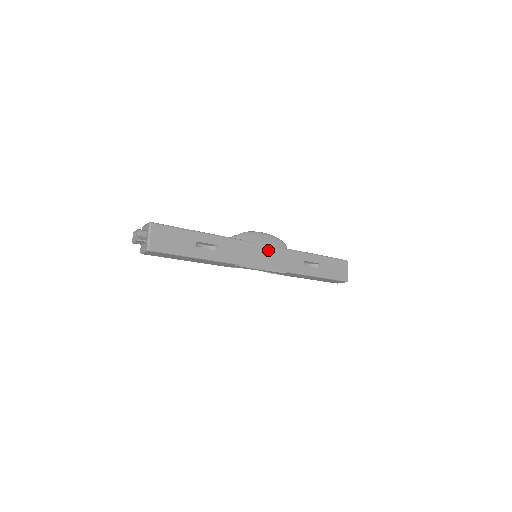
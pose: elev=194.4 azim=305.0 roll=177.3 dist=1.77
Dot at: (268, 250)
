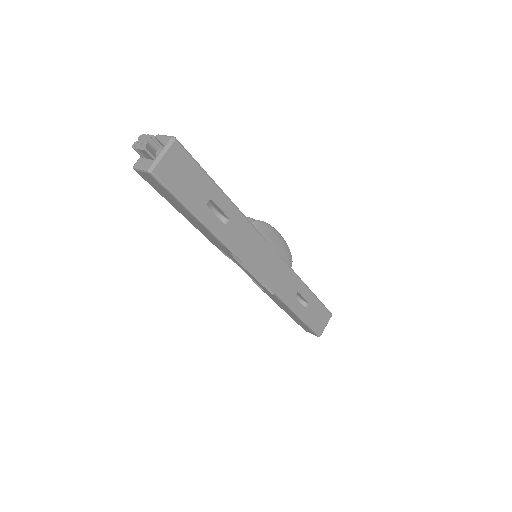
Dot at: (274, 258)
